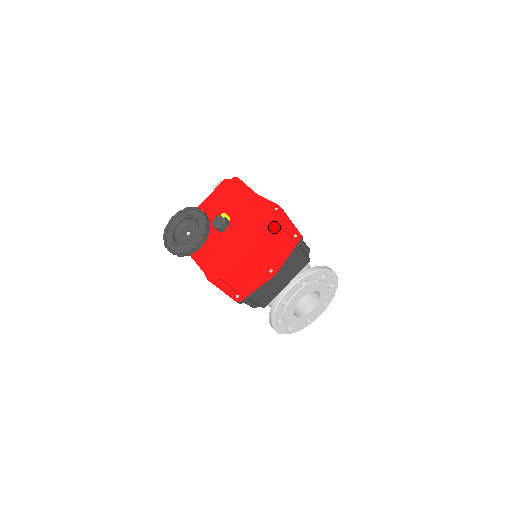
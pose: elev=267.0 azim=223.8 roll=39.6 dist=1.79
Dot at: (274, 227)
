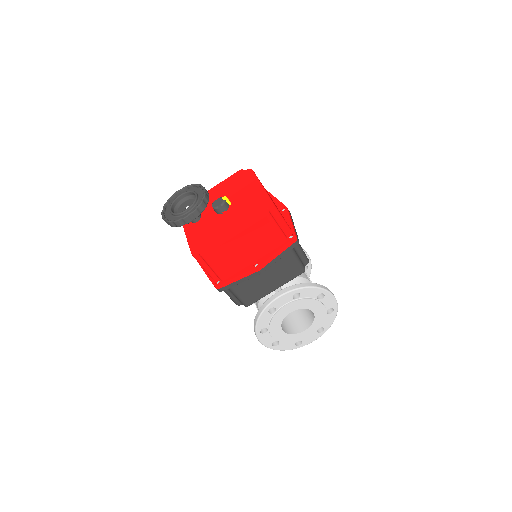
Dot at: (266, 218)
